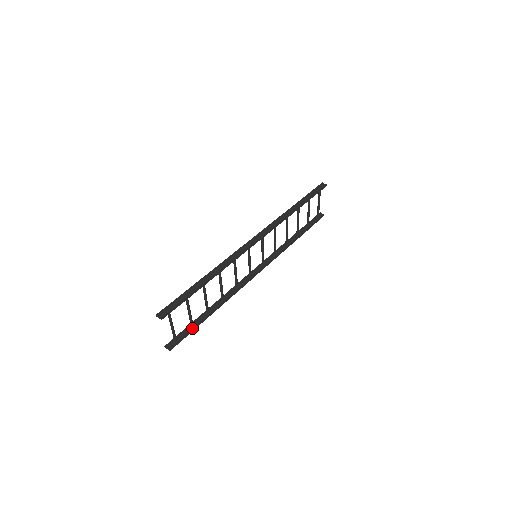
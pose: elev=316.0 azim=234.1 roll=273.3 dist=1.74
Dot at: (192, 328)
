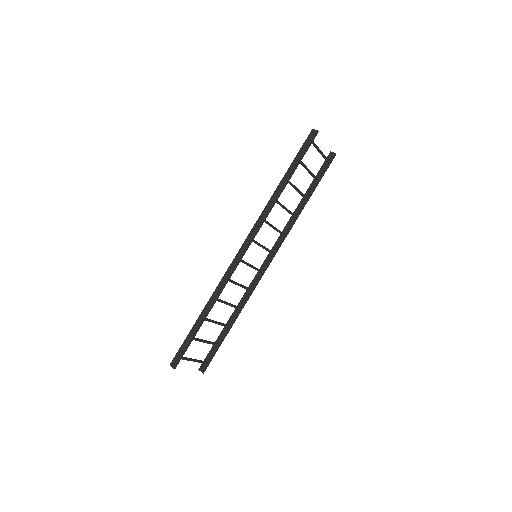
Dot at: (217, 347)
